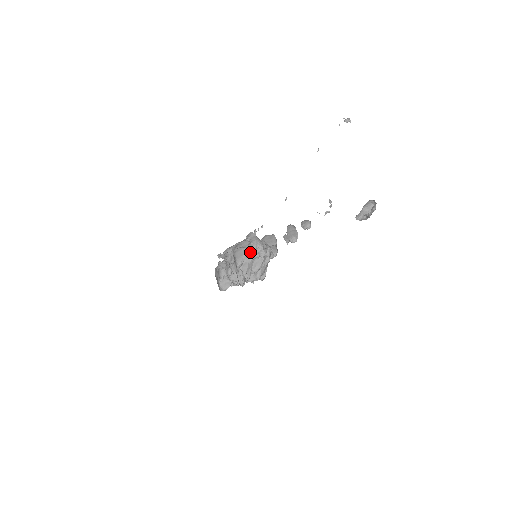
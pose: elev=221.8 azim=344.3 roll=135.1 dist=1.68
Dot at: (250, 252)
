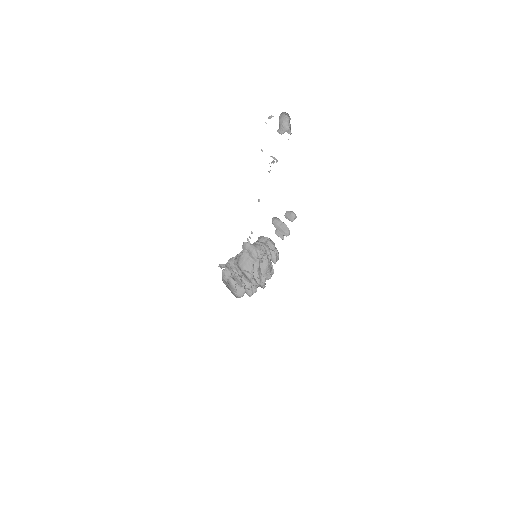
Dot at: (253, 261)
